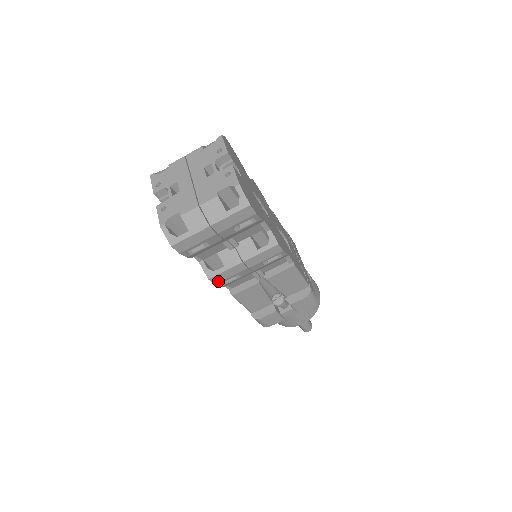
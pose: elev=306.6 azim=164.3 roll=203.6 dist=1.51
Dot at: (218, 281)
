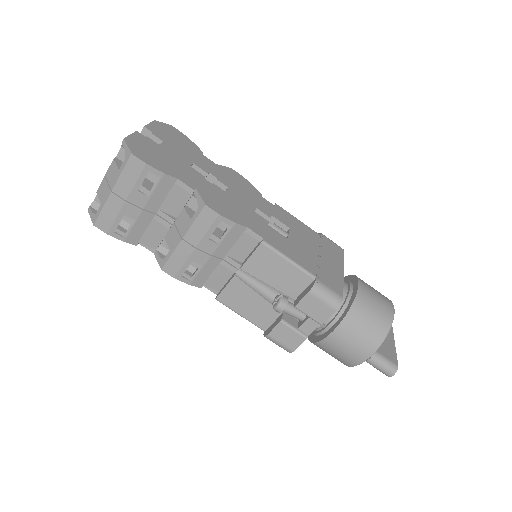
Dot at: (175, 272)
